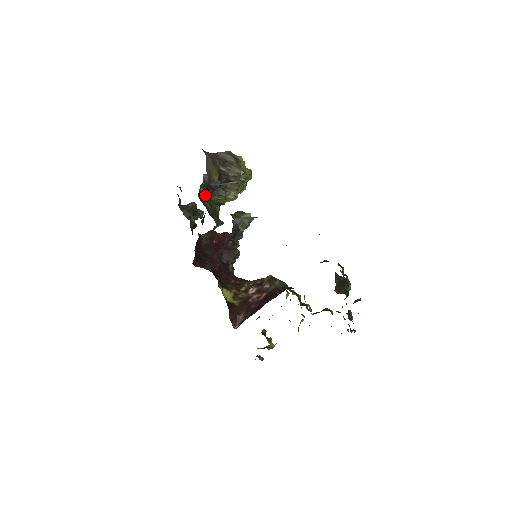
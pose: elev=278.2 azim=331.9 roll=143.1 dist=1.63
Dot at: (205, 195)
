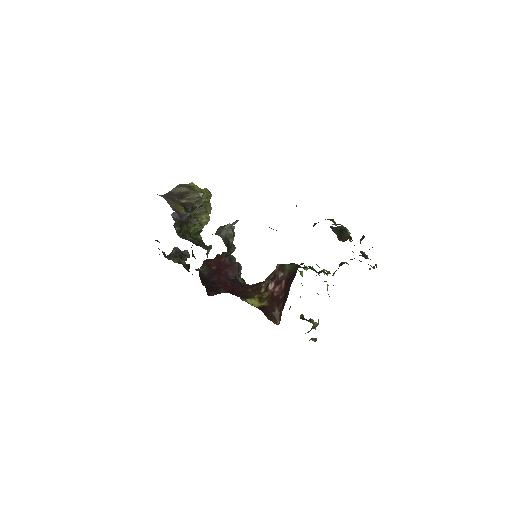
Dot at: (182, 232)
